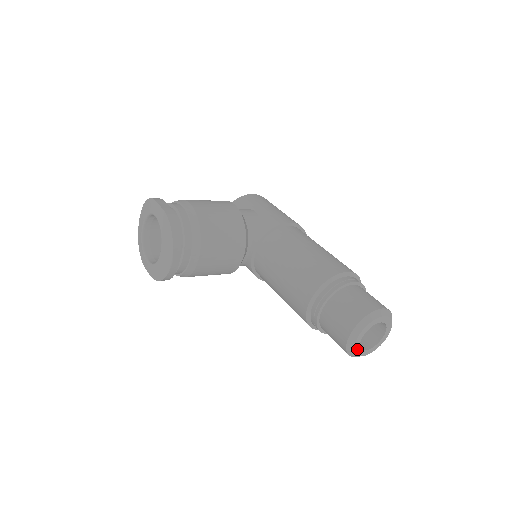
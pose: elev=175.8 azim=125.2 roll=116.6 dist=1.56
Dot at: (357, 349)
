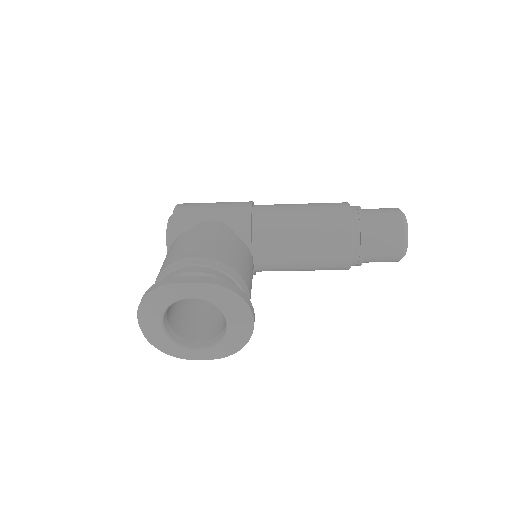
Dot at: occluded
